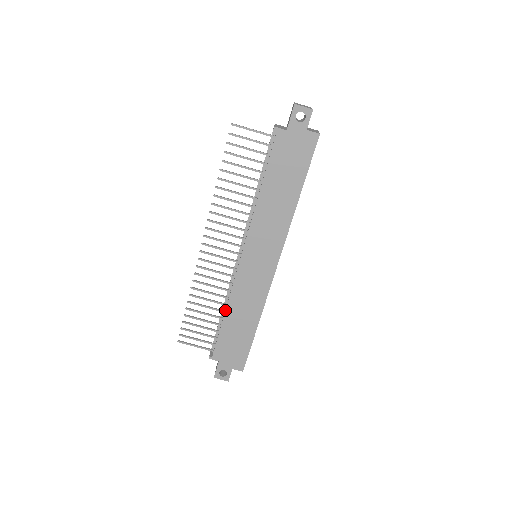
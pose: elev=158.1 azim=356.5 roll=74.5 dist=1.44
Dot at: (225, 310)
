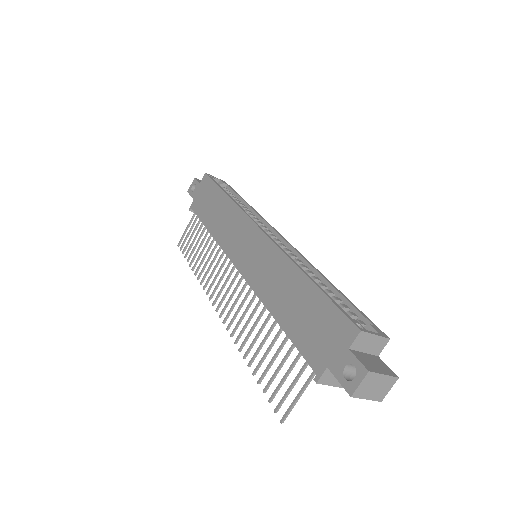
Dot at: (270, 314)
